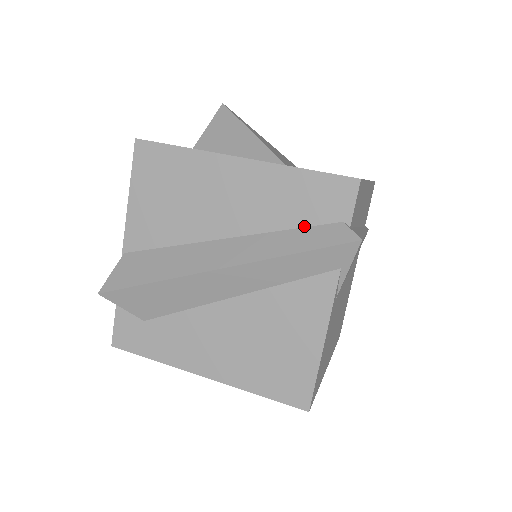
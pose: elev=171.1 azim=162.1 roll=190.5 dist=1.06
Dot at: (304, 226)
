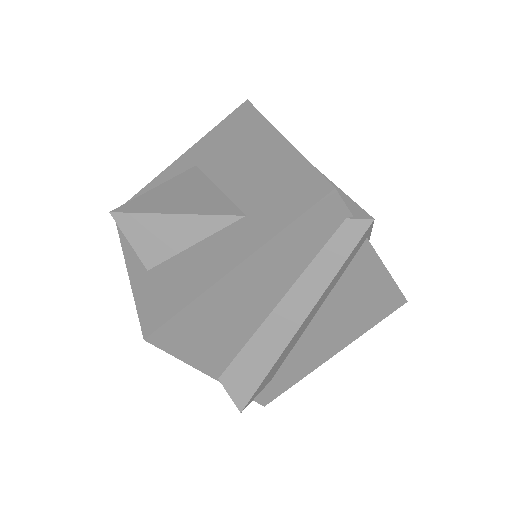
Dot at: (322, 247)
